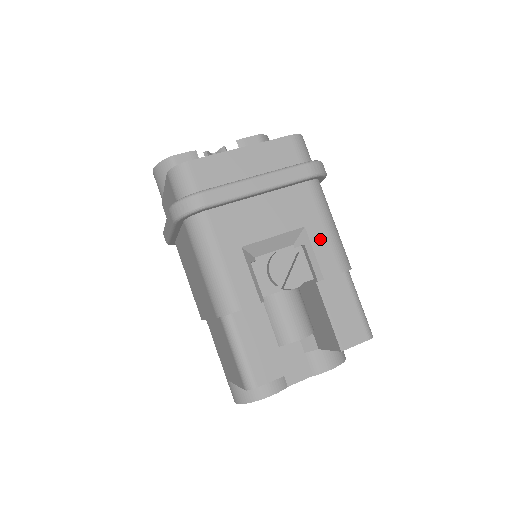
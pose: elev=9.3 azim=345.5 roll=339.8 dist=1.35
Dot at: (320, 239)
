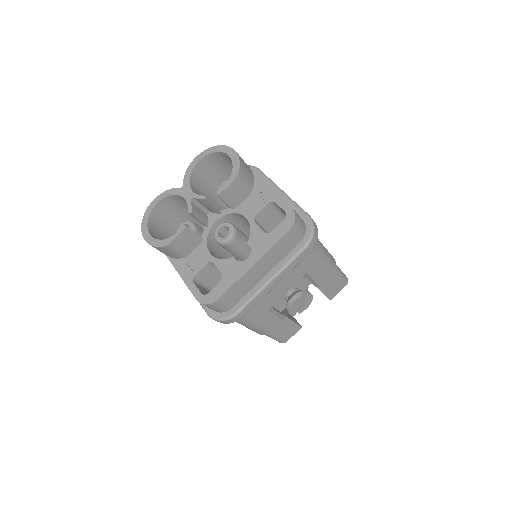
Dot at: (317, 272)
